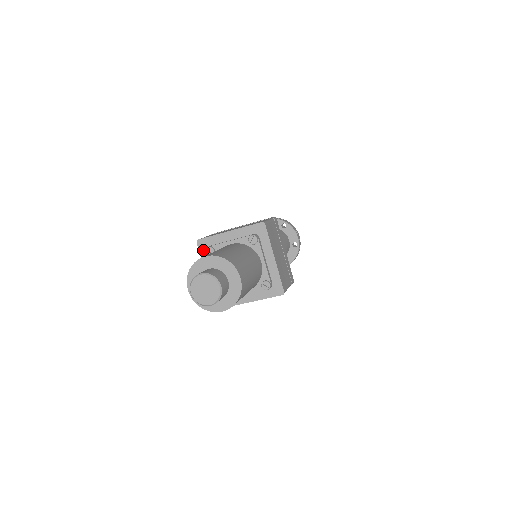
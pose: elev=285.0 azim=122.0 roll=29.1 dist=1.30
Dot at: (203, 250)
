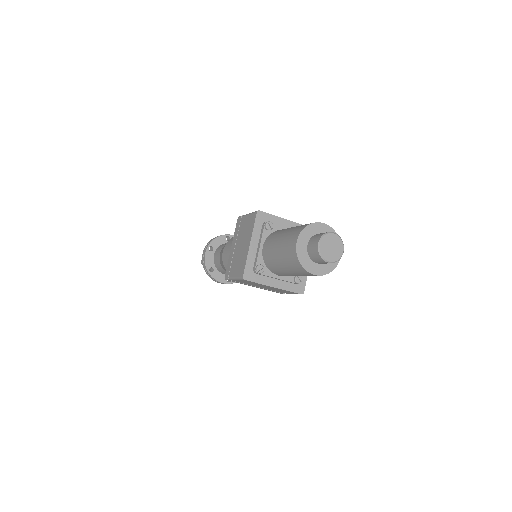
Dot at: (259, 221)
